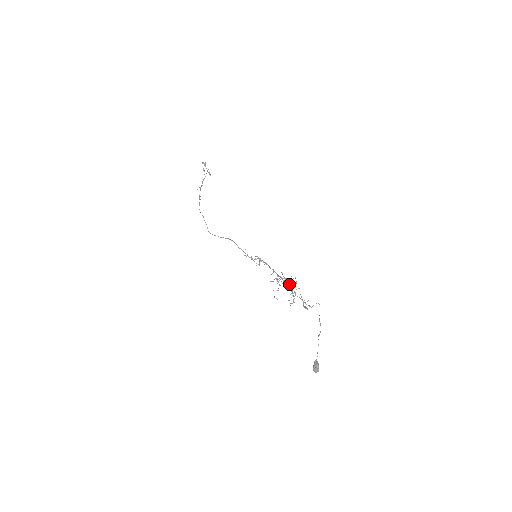
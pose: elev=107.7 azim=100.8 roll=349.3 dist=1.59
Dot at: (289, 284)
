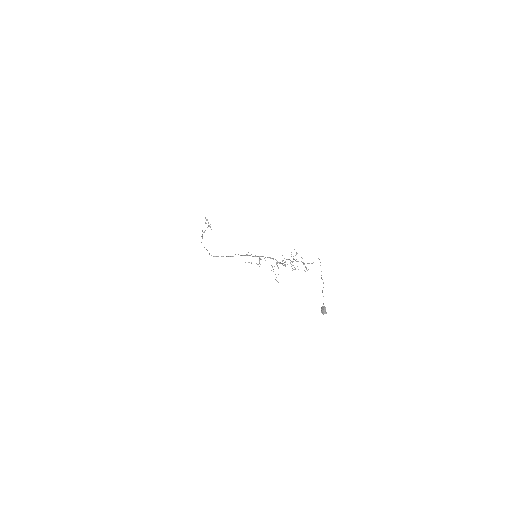
Dot at: (289, 259)
